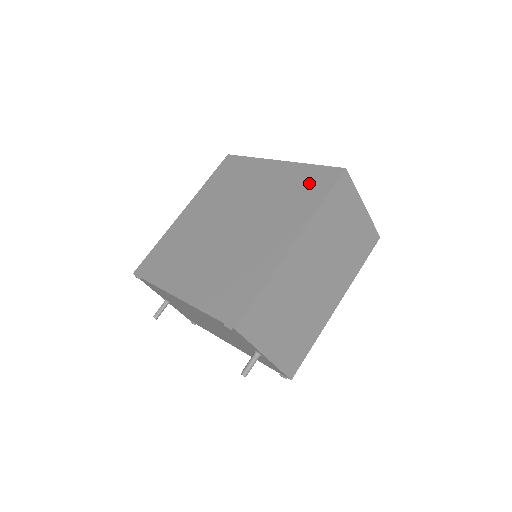
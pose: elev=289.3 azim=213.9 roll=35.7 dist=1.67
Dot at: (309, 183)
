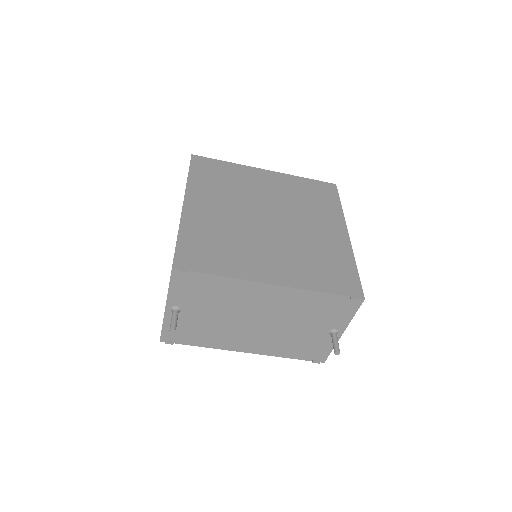
Dot at: (316, 191)
